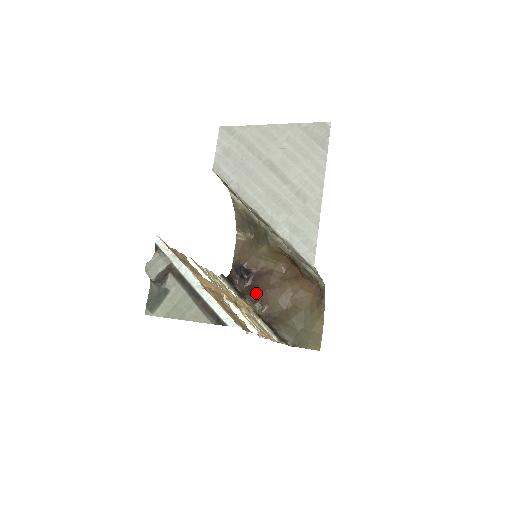
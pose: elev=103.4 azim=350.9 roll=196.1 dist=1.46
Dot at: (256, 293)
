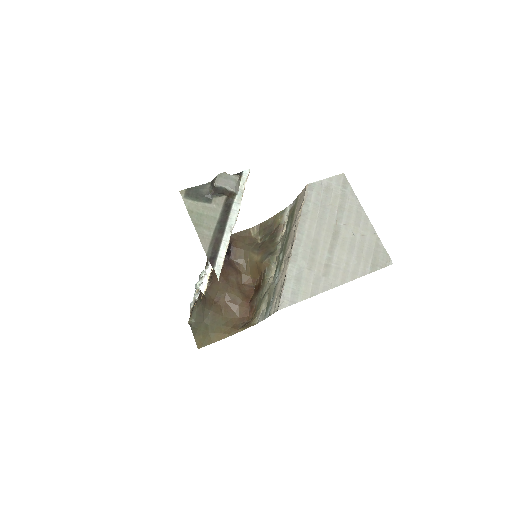
Dot at: occluded
